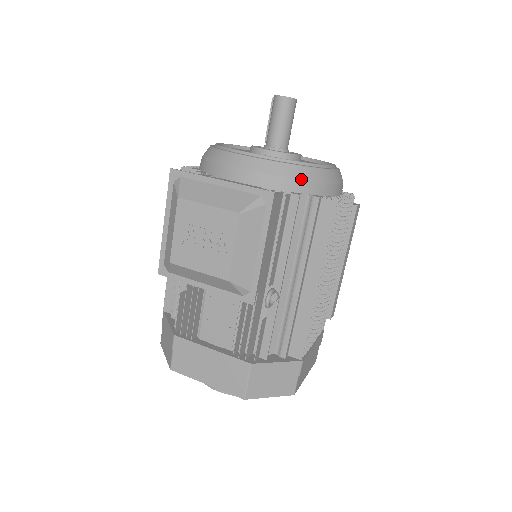
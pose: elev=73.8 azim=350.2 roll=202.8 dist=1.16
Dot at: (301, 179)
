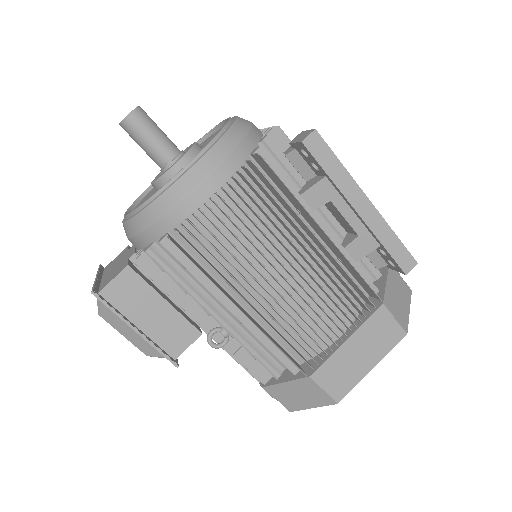
Dot at: (143, 229)
